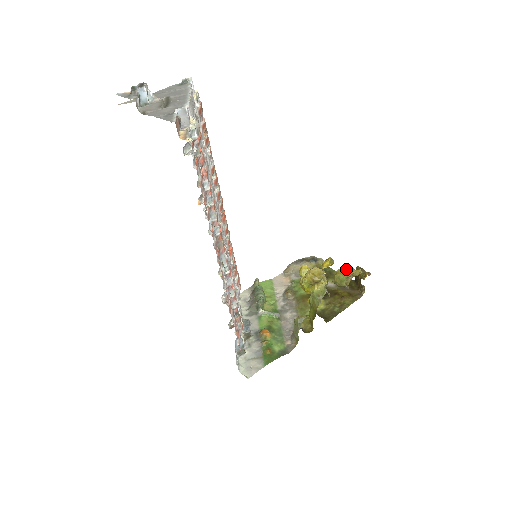
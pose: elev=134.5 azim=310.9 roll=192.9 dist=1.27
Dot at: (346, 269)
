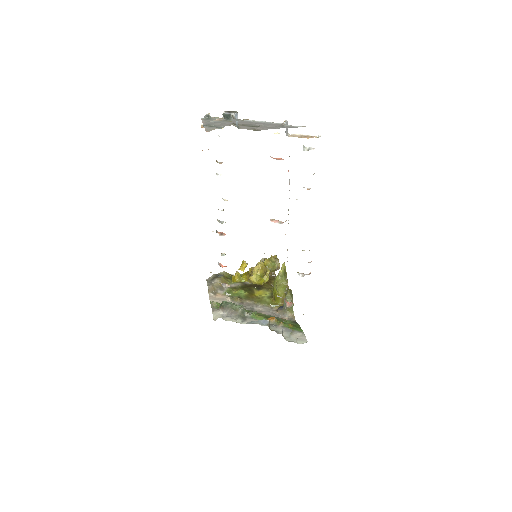
Dot at: (269, 258)
